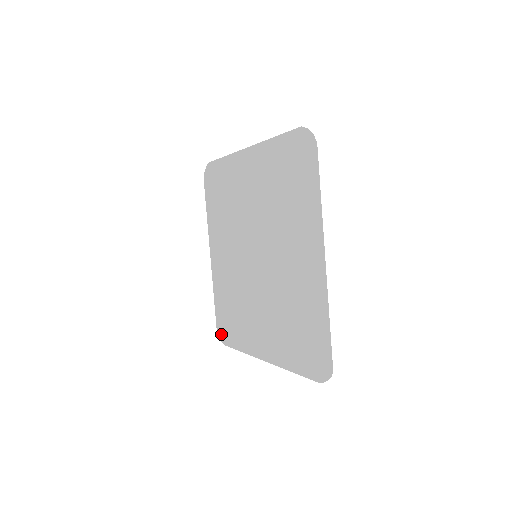
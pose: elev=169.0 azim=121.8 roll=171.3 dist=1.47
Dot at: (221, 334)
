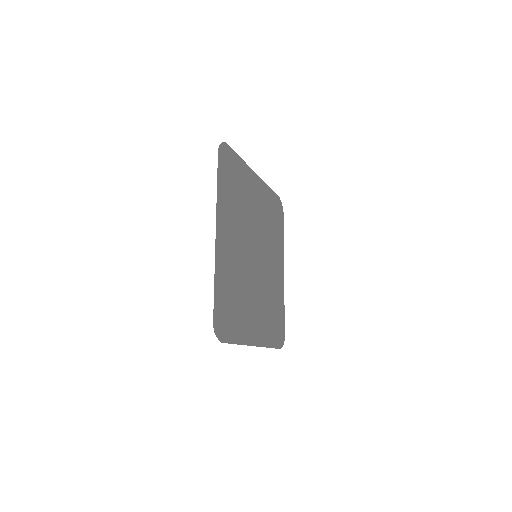
Dot at: (282, 340)
